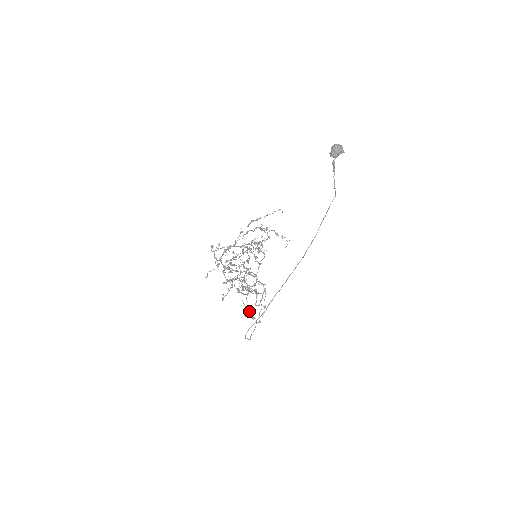
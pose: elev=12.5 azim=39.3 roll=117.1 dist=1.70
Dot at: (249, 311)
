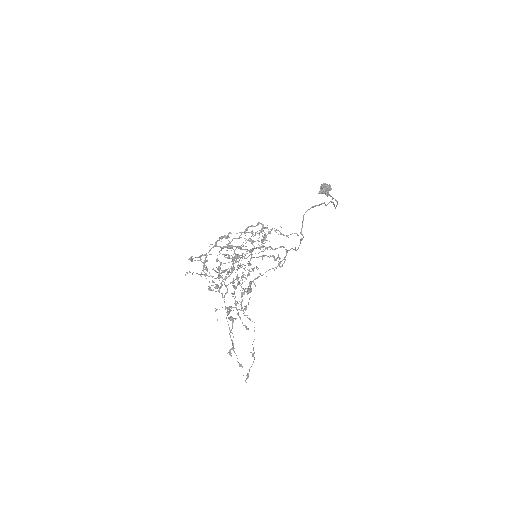
Dot at: (234, 351)
